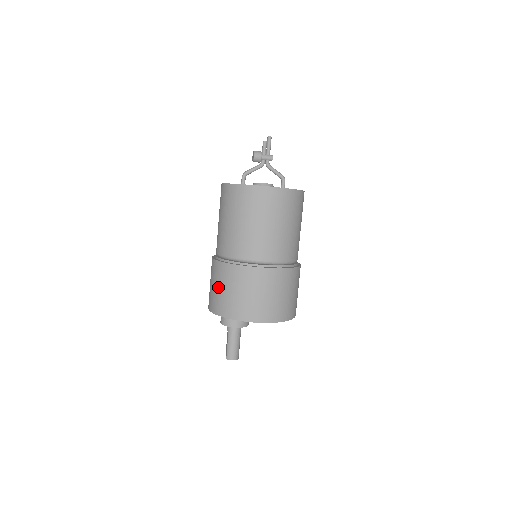
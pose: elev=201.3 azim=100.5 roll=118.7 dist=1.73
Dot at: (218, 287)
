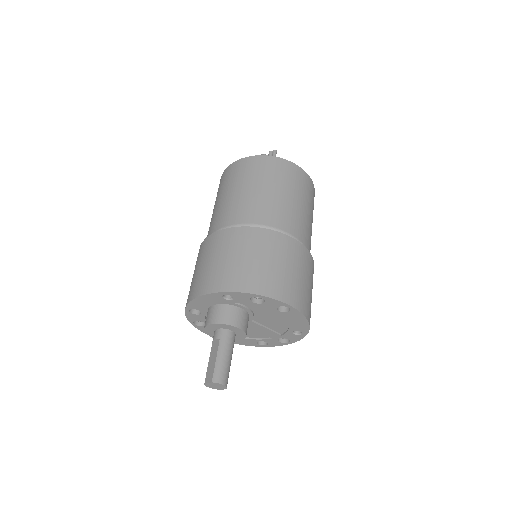
Dot at: (231, 256)
